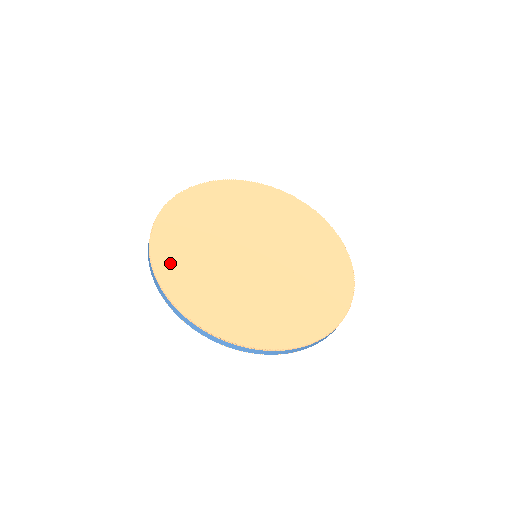
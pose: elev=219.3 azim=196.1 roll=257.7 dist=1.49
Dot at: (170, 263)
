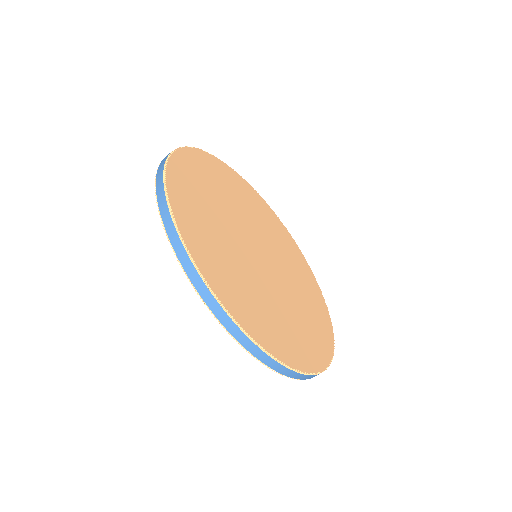
Dot at: (235, 300)
